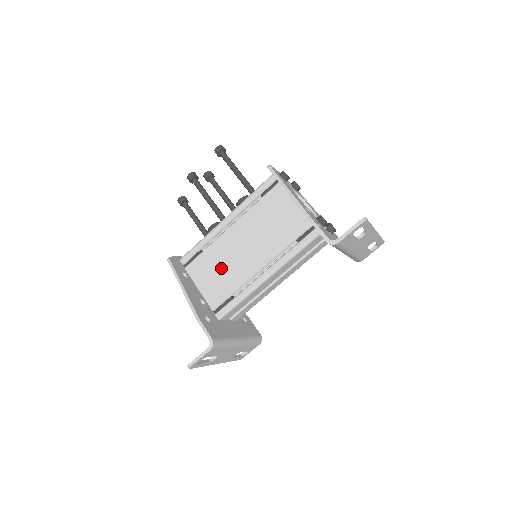
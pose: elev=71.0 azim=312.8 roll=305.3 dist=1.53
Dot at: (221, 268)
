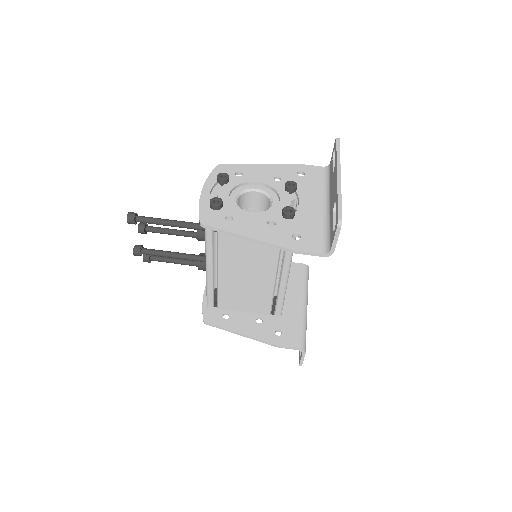
Dot at: (245, 292)
